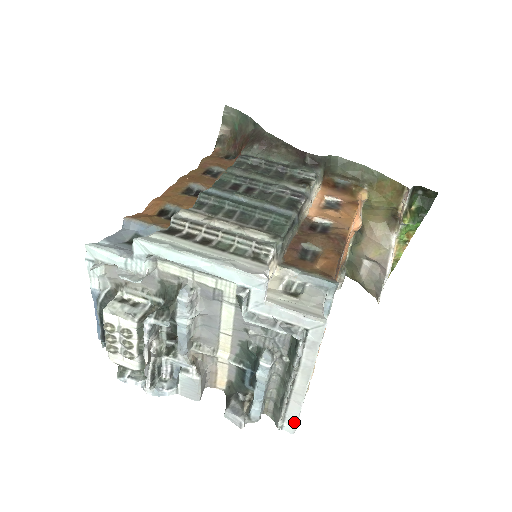
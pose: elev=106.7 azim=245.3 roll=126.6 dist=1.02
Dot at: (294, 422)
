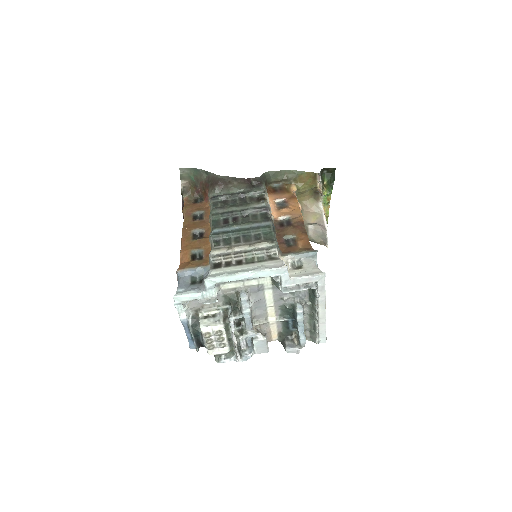
Dot at: (325, 335)
